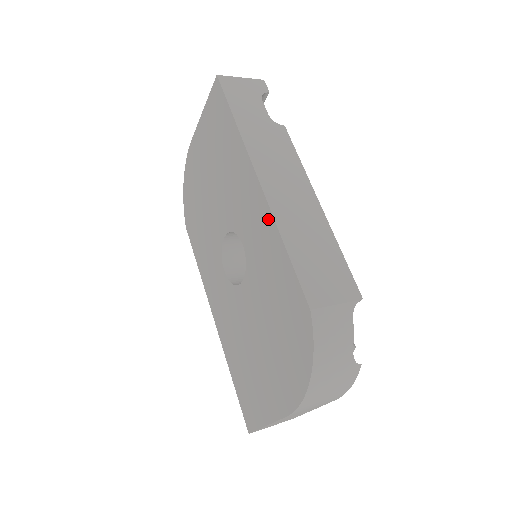
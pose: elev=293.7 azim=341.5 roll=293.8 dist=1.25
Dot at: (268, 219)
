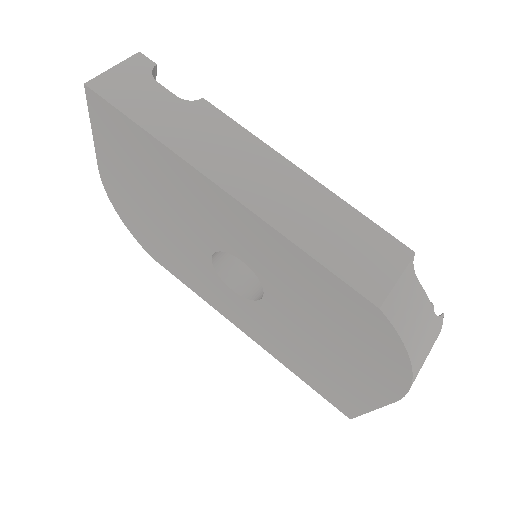
Dot at: (264, 230)
